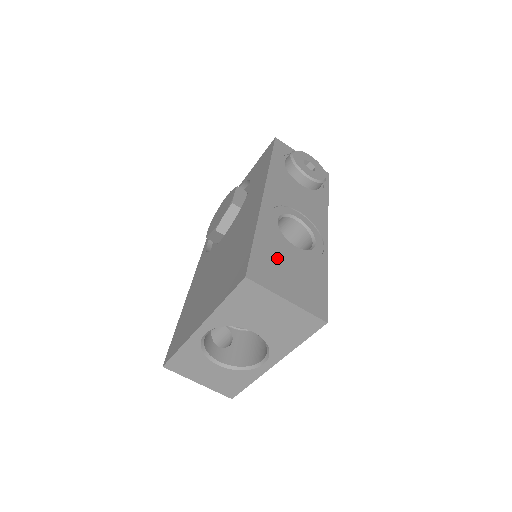
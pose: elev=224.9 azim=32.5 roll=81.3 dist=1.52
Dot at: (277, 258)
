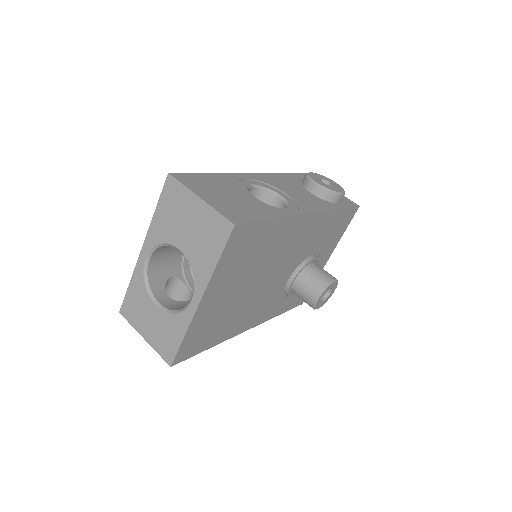
Dot at: (220, 187)
